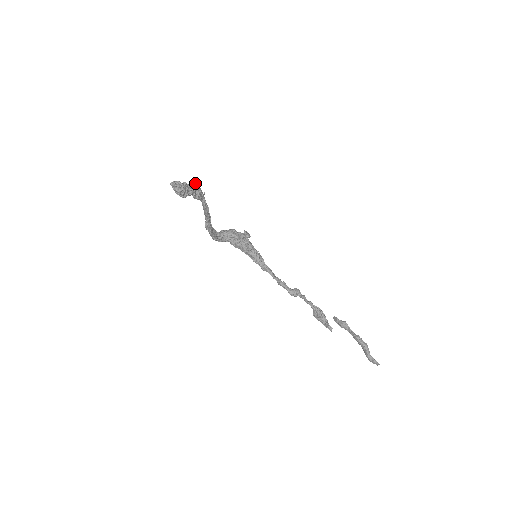
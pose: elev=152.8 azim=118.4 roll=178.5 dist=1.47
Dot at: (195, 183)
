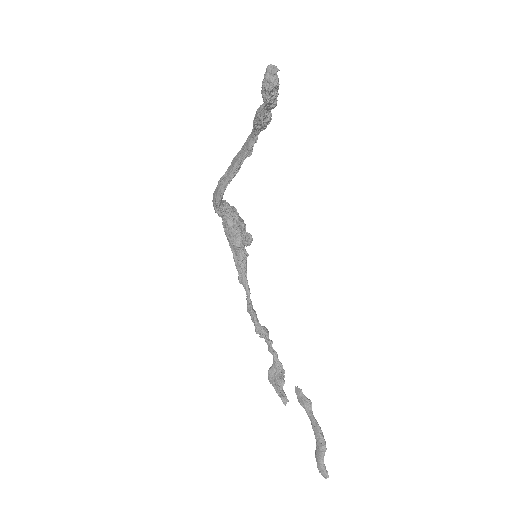
Dot at: occluded
